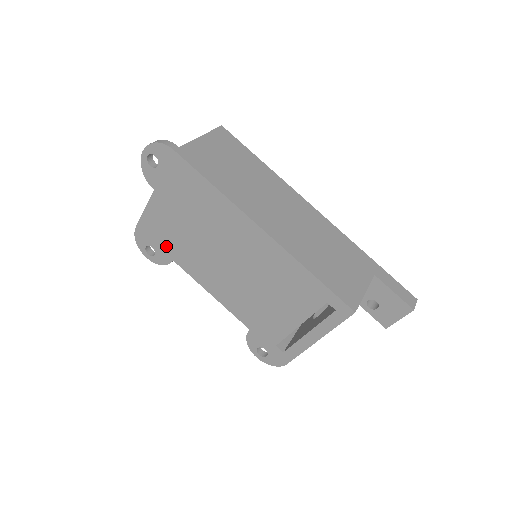
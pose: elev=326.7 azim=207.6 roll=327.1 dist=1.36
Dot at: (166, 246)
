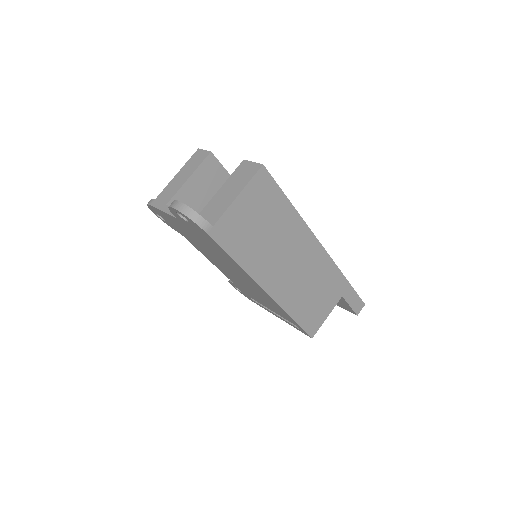
Dot at: (177, 229)
